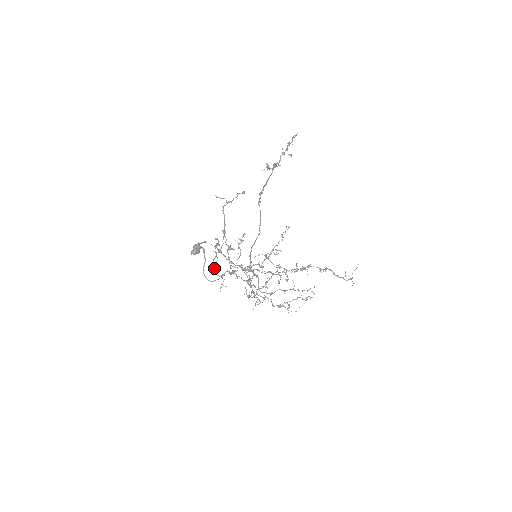
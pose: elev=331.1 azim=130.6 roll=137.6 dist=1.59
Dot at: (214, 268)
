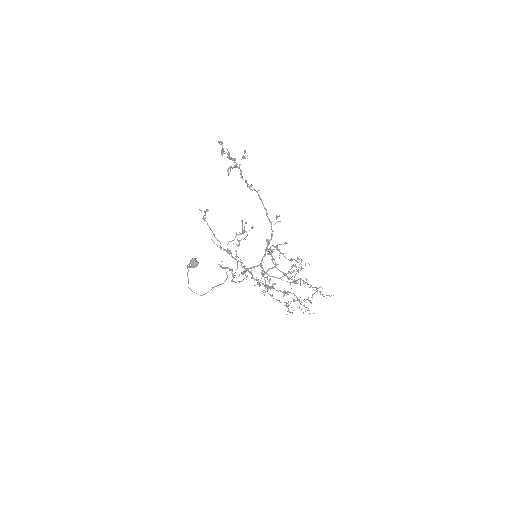
Dot at: (267, 240)
